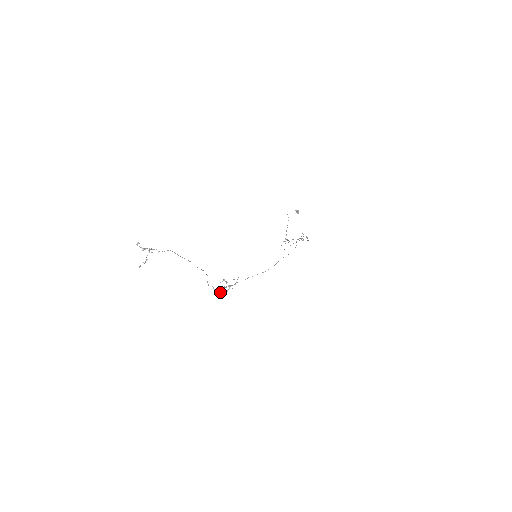
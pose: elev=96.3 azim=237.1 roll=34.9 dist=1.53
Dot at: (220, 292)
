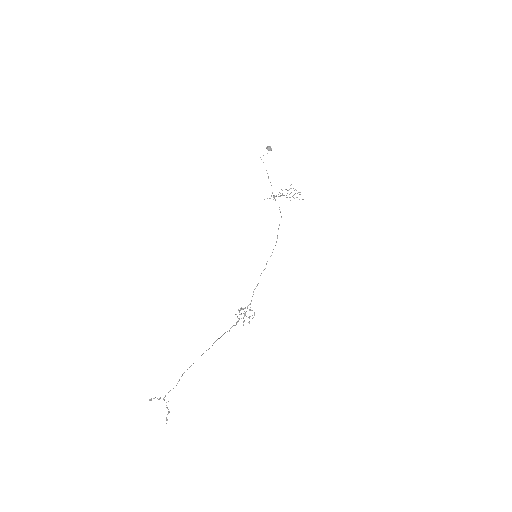
Dot at: (243, 324)
